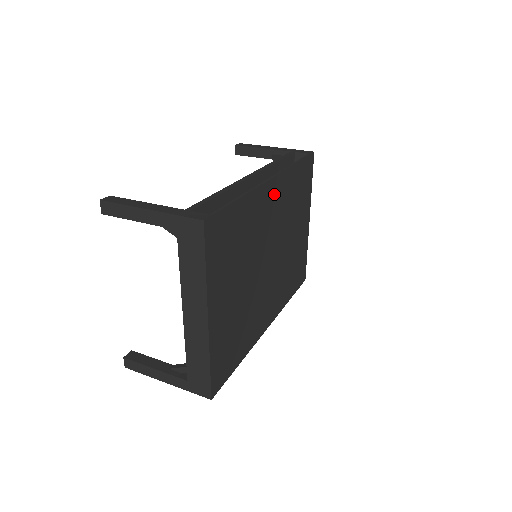
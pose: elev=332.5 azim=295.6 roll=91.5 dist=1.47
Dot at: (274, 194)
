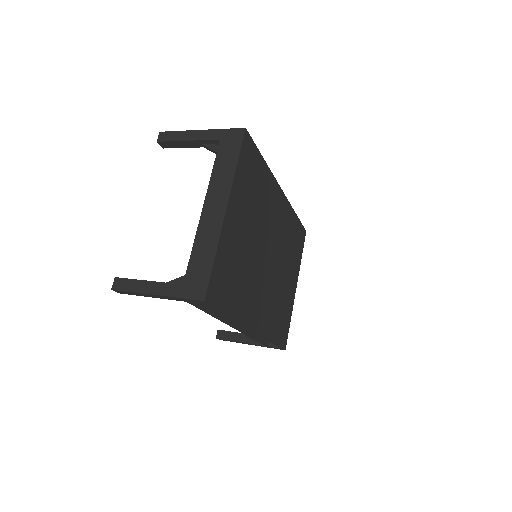
Dot at: (281, 206)
